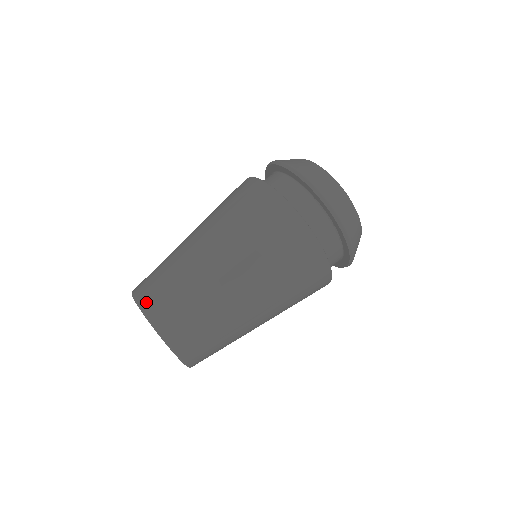
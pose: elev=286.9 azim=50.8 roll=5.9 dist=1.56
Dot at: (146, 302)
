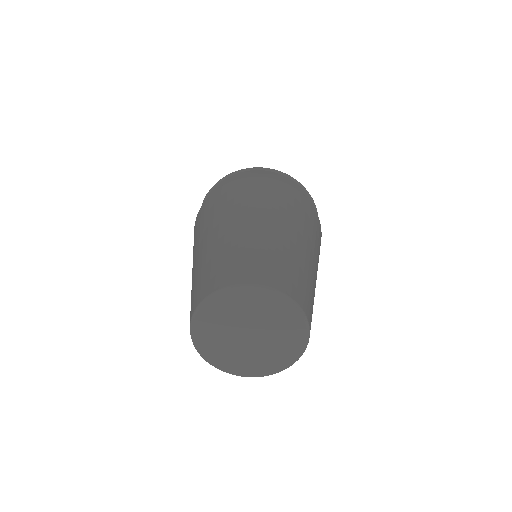
Dot at: (267, 280)
